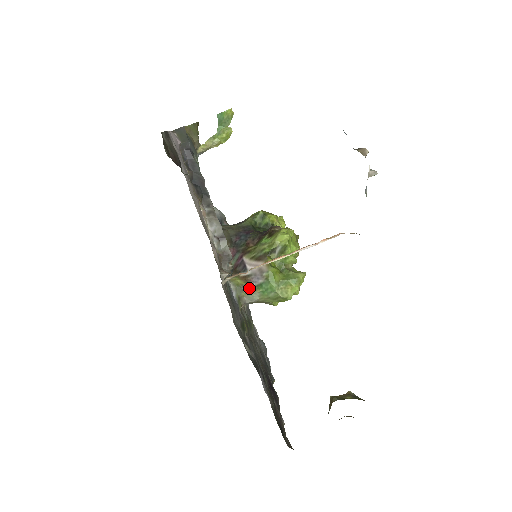
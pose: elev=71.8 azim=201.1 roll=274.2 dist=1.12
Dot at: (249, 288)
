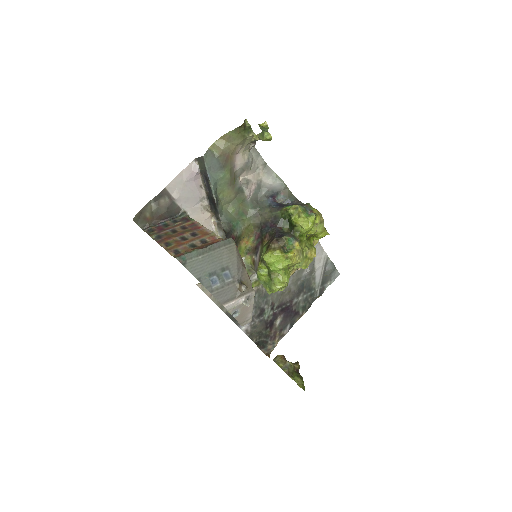
Dot at: (254, 269)
